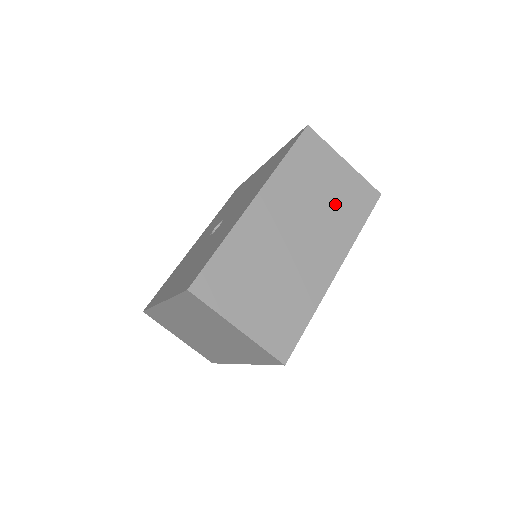
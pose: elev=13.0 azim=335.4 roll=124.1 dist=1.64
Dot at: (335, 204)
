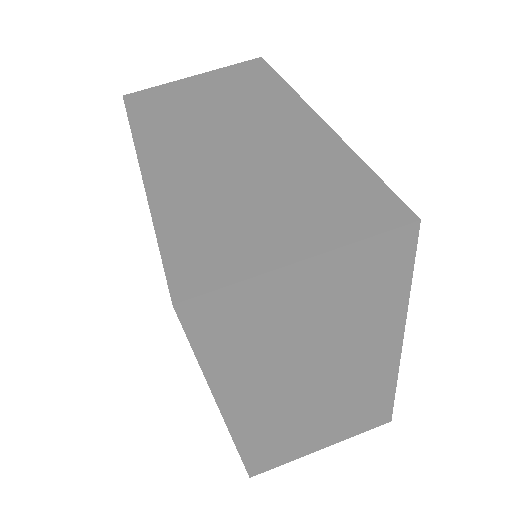
Dot at: (231, 96)
